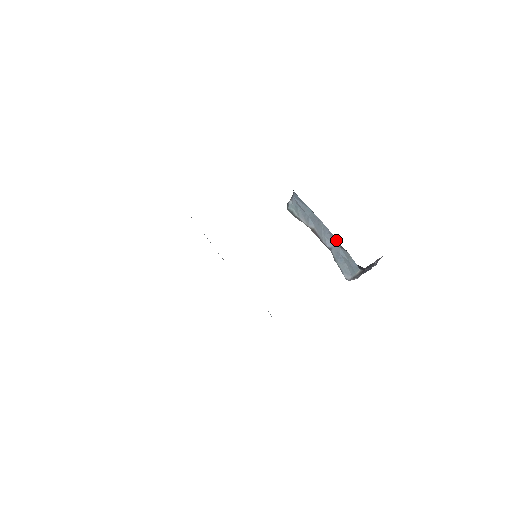
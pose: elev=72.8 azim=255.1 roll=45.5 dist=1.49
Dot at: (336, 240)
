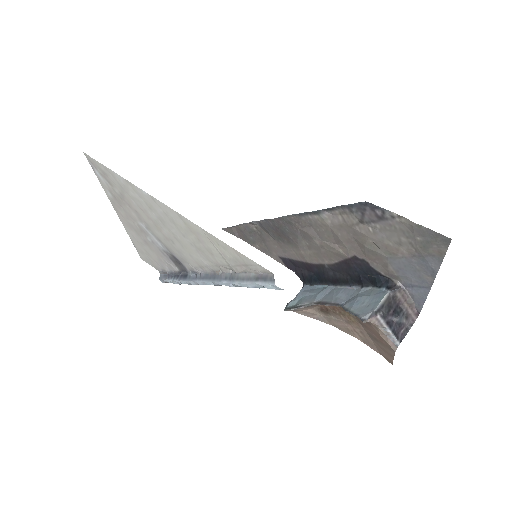
Dot at: (353, 290)
